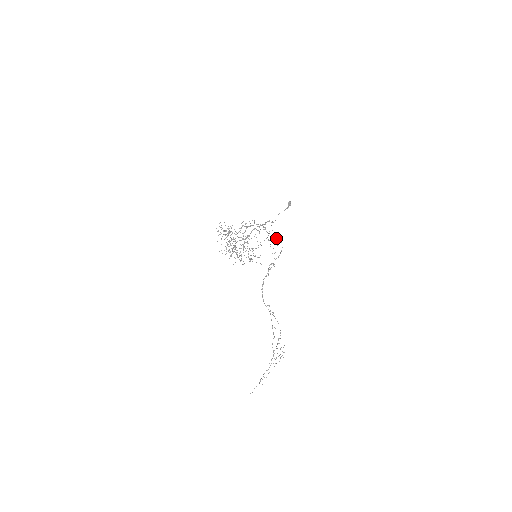
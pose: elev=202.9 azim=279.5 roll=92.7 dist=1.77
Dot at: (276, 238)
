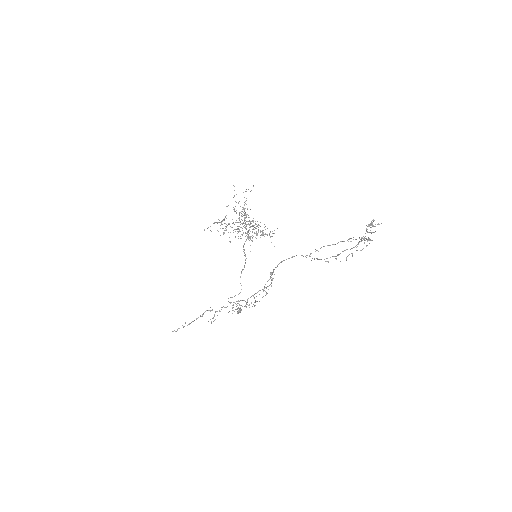
Dot at: (246, 306)
